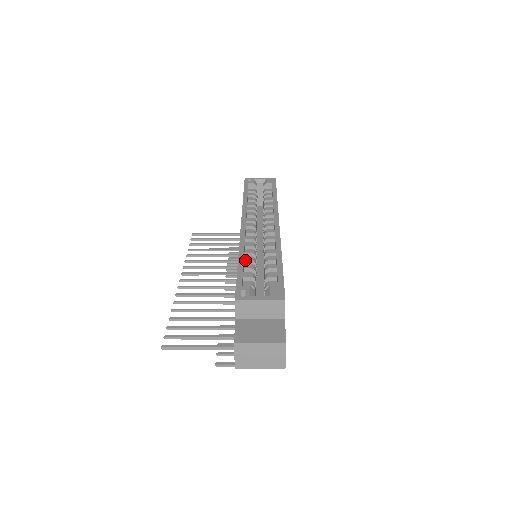
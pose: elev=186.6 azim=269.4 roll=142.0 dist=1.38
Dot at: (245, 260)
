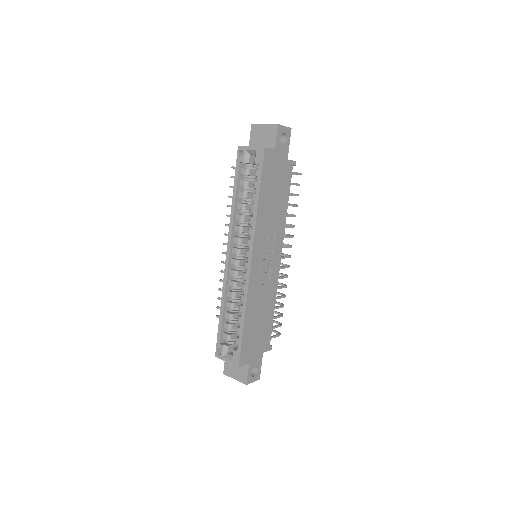
Dot at: (226, 307)
